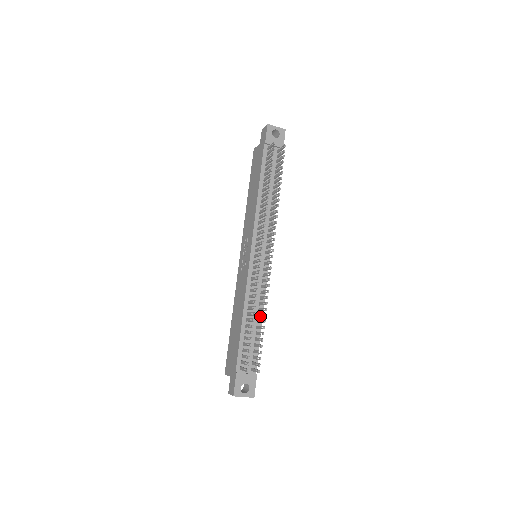
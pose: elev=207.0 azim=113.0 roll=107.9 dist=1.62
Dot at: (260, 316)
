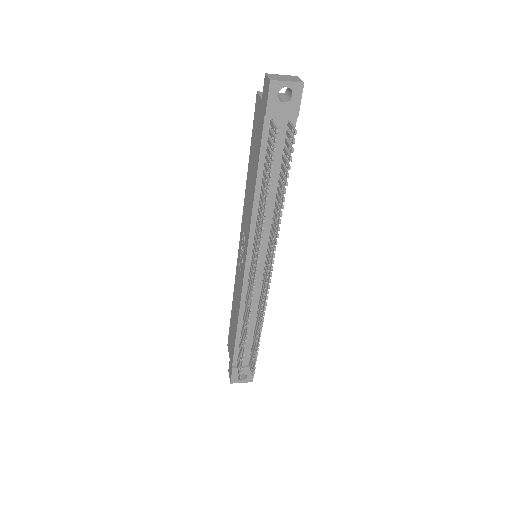
Dot at: (257, 328)
